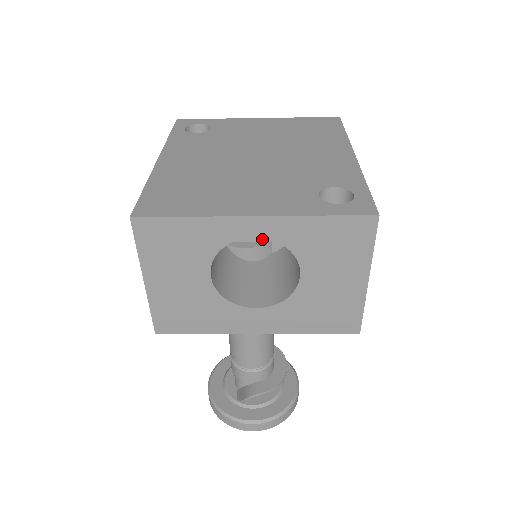
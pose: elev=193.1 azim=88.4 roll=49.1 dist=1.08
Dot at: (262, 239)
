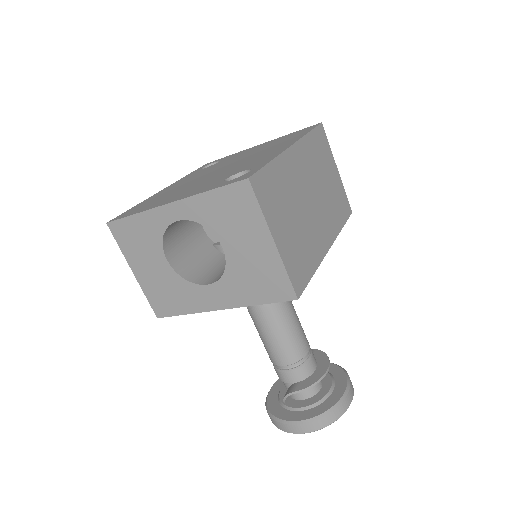
Dot at: occluded
